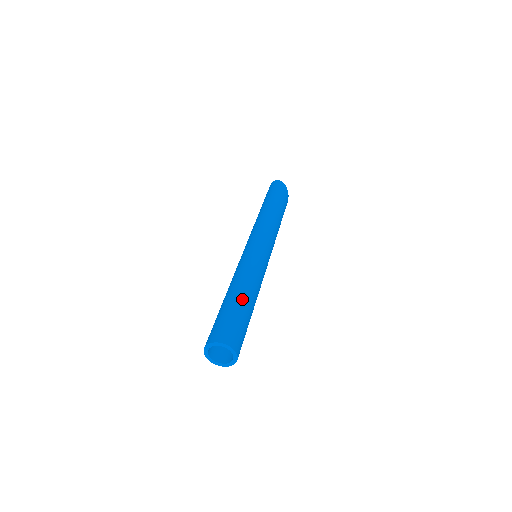
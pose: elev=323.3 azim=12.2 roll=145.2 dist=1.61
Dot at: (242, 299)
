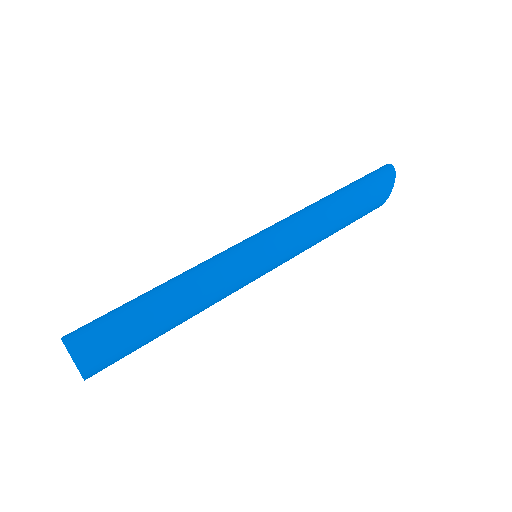
Dot at: (153, 303)
